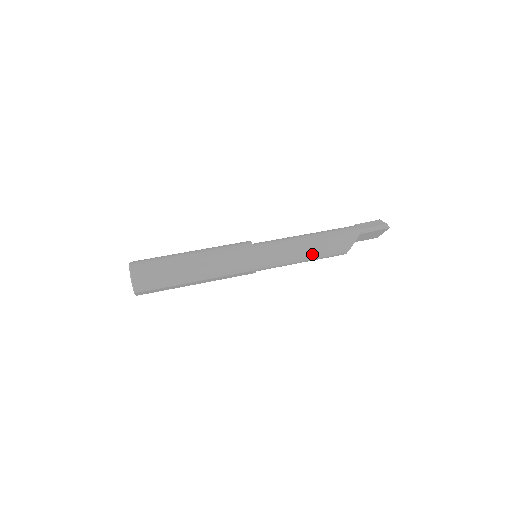
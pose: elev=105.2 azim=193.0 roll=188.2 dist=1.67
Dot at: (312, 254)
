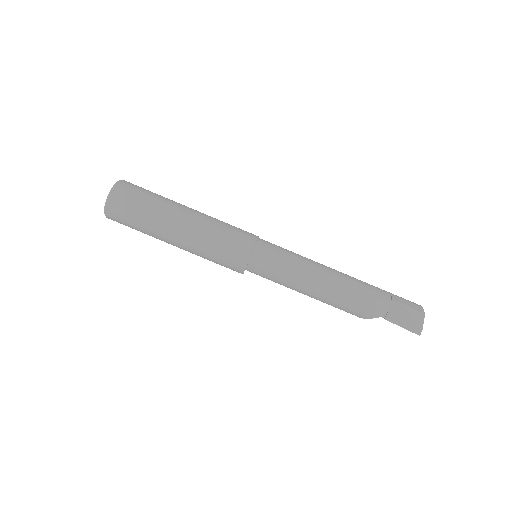
Dot at: (313, 297)
